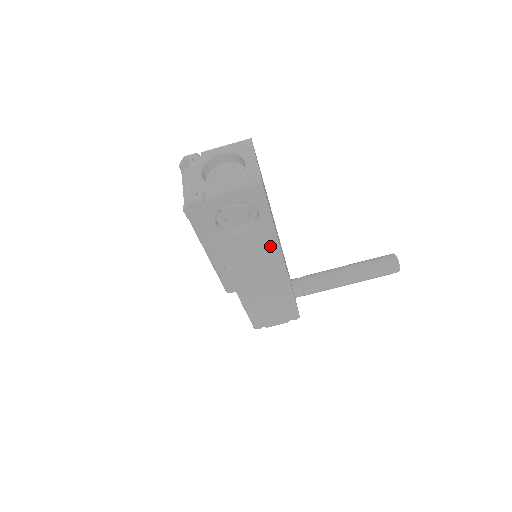
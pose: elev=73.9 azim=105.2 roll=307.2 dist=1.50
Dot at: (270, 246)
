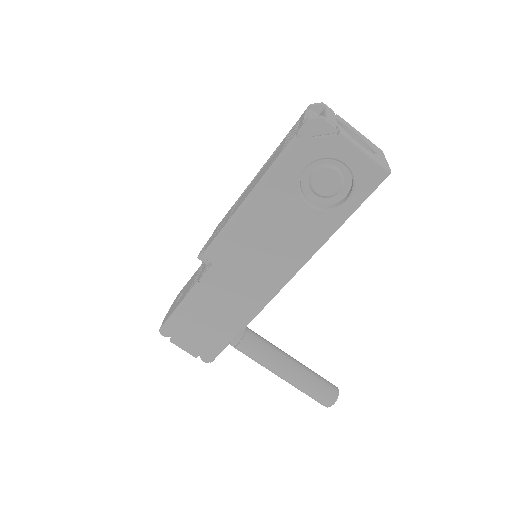
Dot at: (306, 246)
